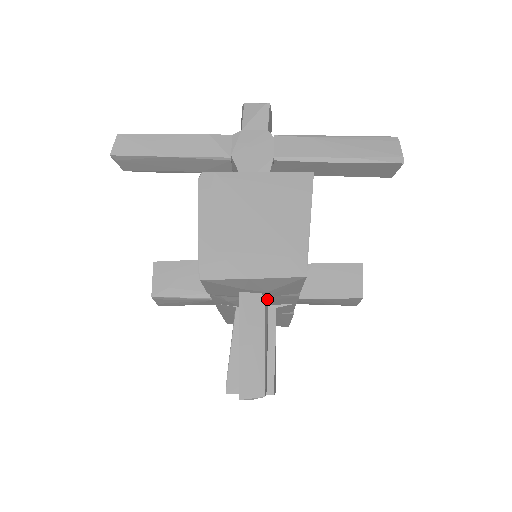
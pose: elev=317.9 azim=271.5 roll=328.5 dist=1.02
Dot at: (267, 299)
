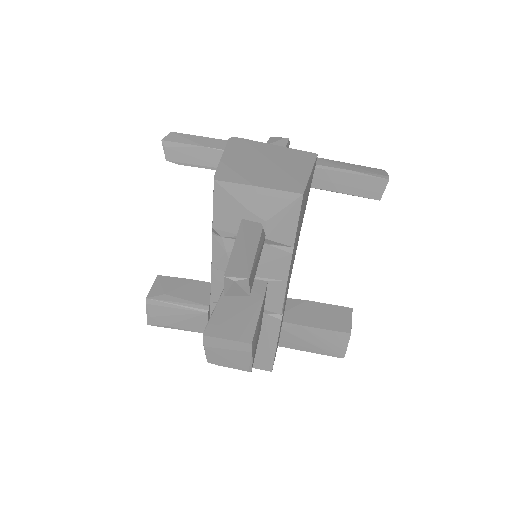
Dot at: (264, 234)
